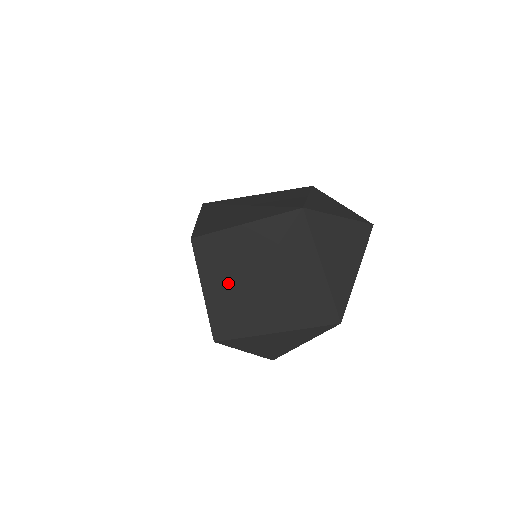
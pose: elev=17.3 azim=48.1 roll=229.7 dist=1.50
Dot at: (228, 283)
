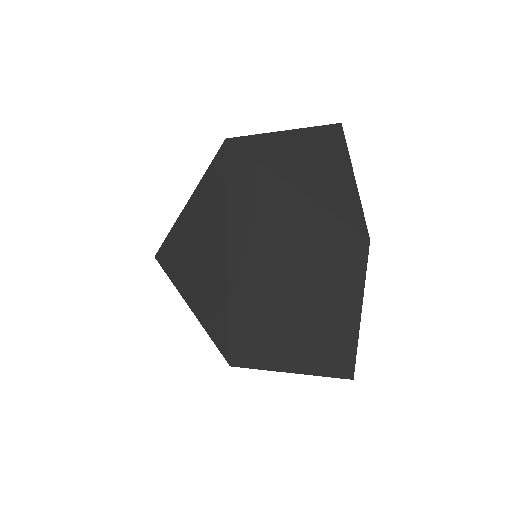
Dot at: (206, 276)
